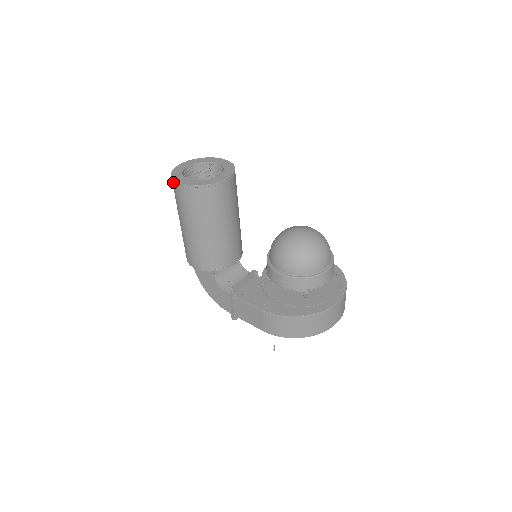
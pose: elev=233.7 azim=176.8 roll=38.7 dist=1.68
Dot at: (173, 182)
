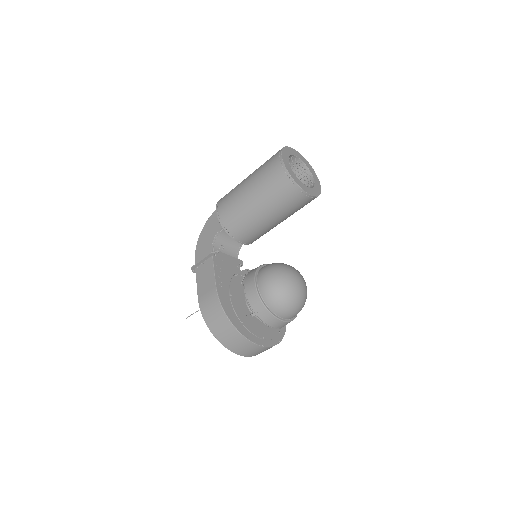
Dot at: (279, 152)
